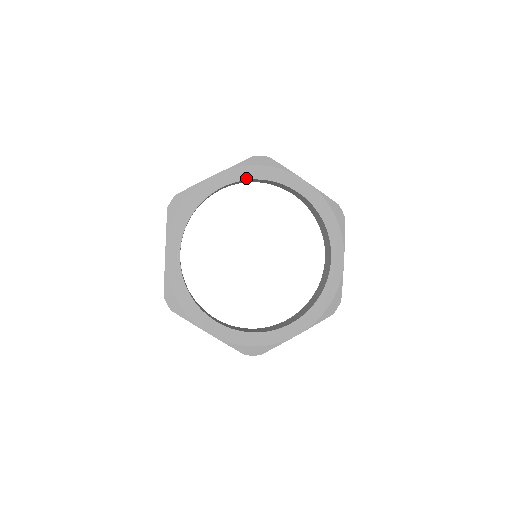
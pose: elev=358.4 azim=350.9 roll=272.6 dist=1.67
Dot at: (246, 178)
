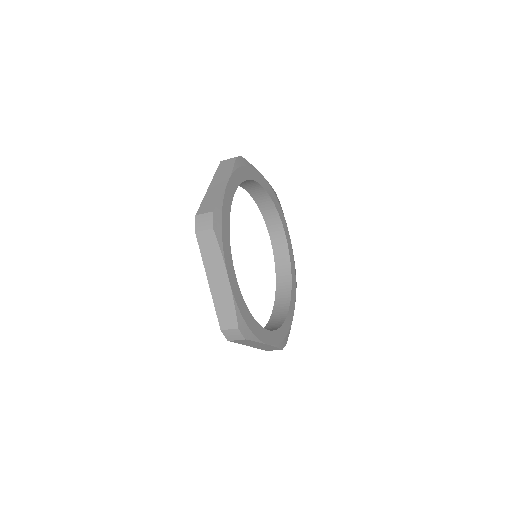
Dot at: (241, 181)
